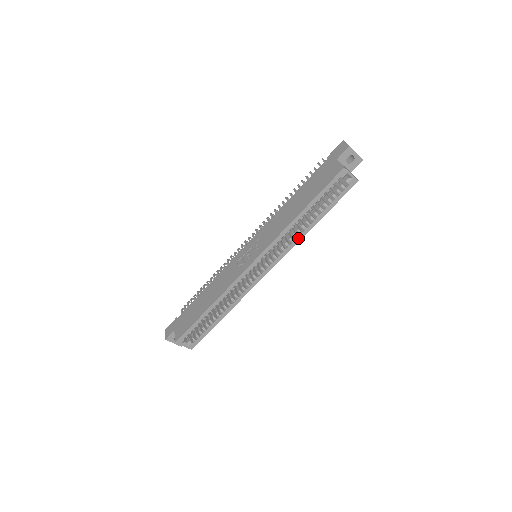
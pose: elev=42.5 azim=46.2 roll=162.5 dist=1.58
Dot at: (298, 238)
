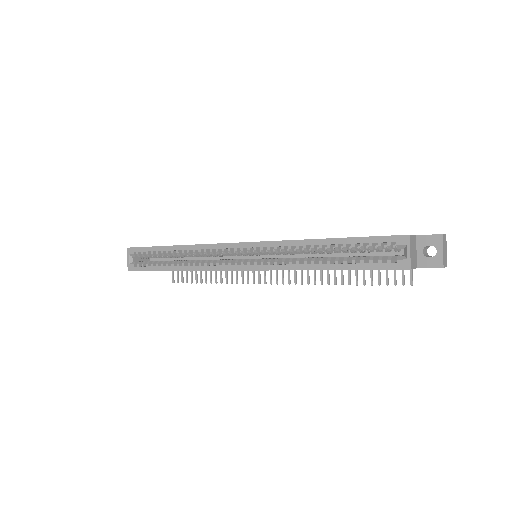
Dot at: (298, 266)
